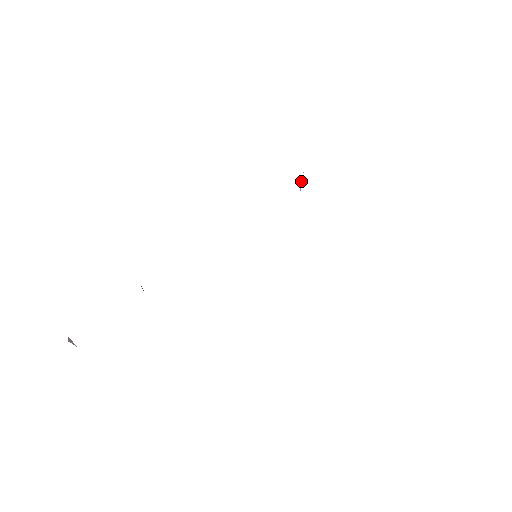
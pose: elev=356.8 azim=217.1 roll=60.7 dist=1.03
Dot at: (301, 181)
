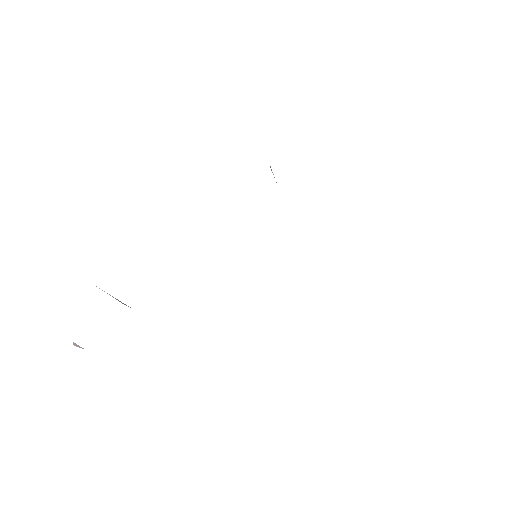
Dot at: occluded
